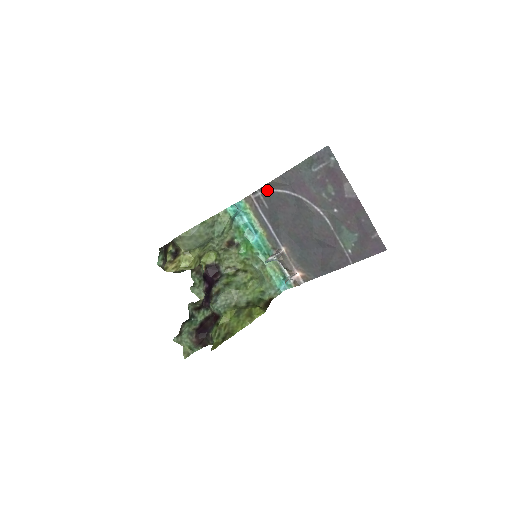
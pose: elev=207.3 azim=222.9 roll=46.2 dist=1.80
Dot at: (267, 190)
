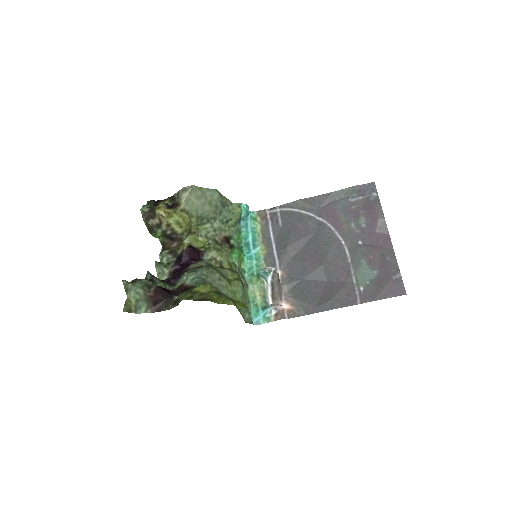
Dot at: (289, 208)
